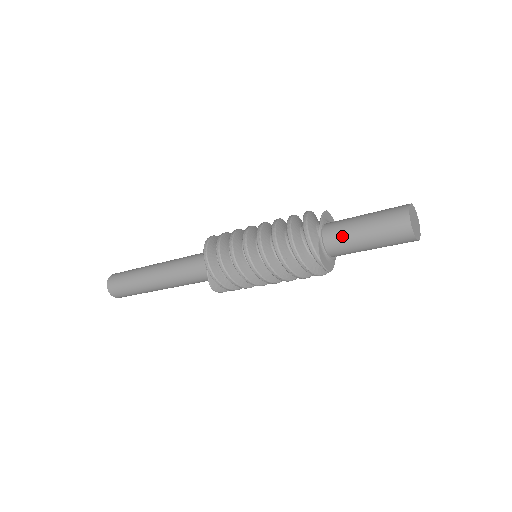
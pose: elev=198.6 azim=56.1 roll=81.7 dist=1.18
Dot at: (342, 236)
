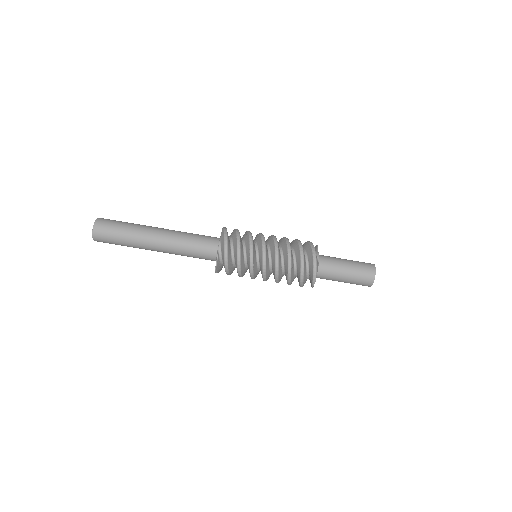
Dot at: (332, 269)
